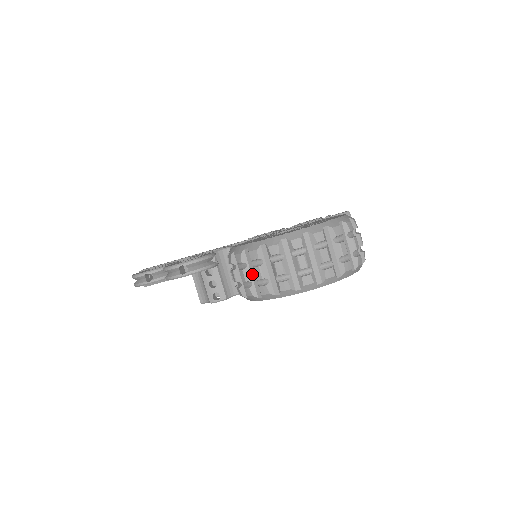
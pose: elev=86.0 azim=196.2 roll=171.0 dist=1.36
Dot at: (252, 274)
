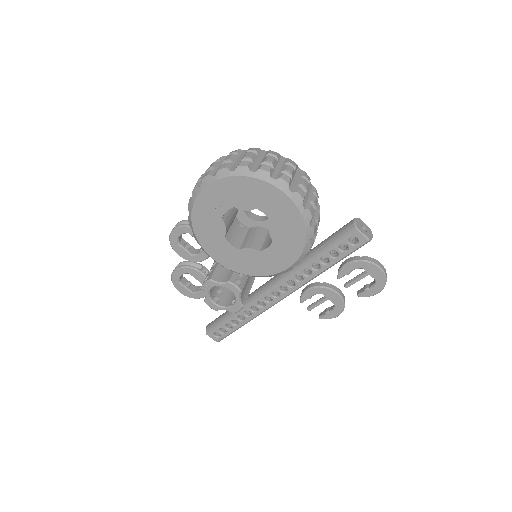
Dot at: occluded
